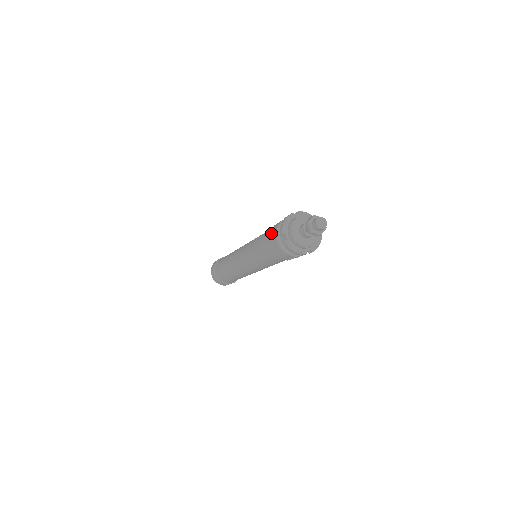
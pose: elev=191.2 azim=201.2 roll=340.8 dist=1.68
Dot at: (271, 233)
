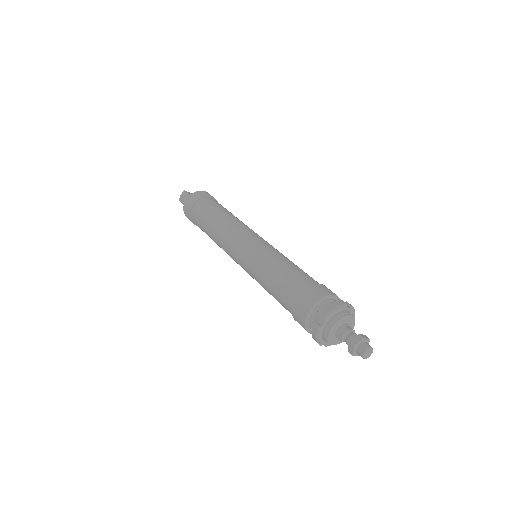
Dot at: occluded
